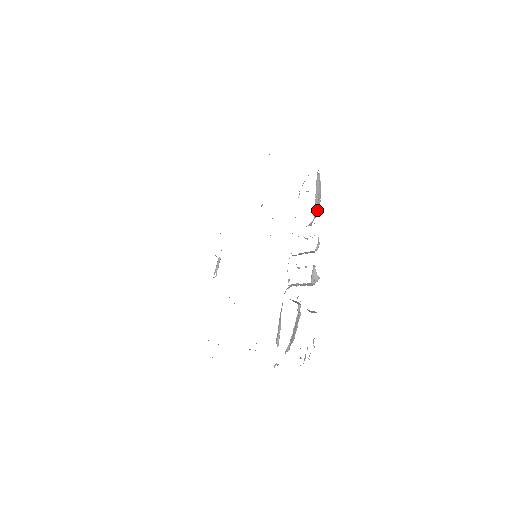
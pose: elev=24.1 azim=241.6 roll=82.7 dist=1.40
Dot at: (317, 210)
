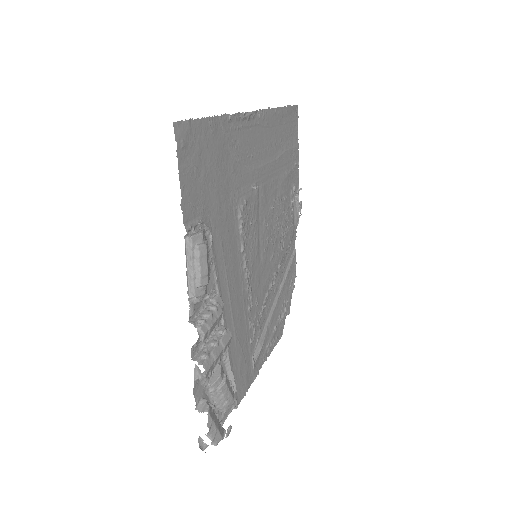
Dot at: (194, 292)
